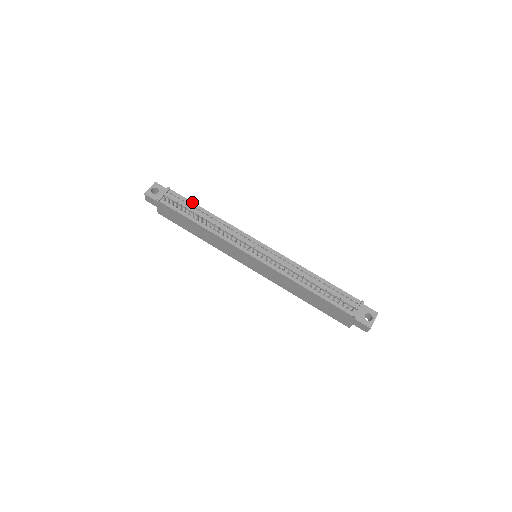
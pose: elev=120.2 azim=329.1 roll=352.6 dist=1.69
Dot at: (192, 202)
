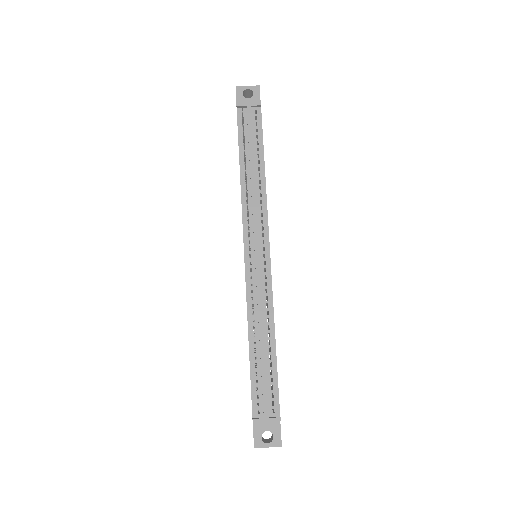
Dot at: occluded
